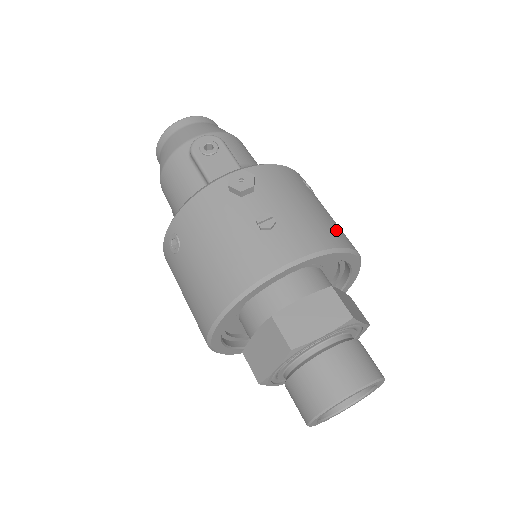
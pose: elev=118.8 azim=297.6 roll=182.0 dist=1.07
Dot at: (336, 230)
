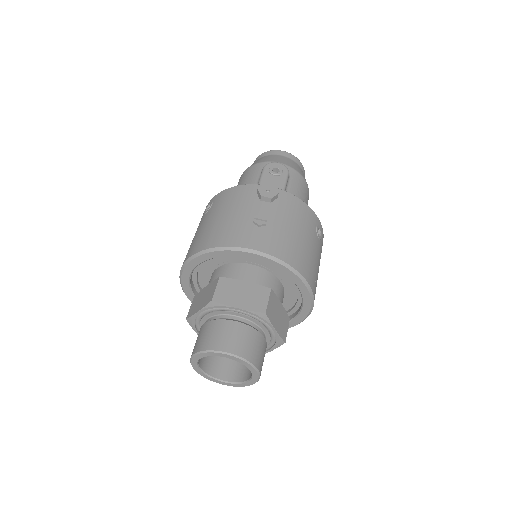
Dot at: (305, 261)
